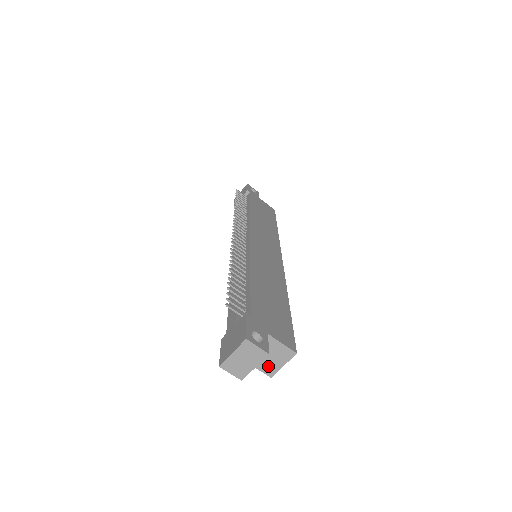
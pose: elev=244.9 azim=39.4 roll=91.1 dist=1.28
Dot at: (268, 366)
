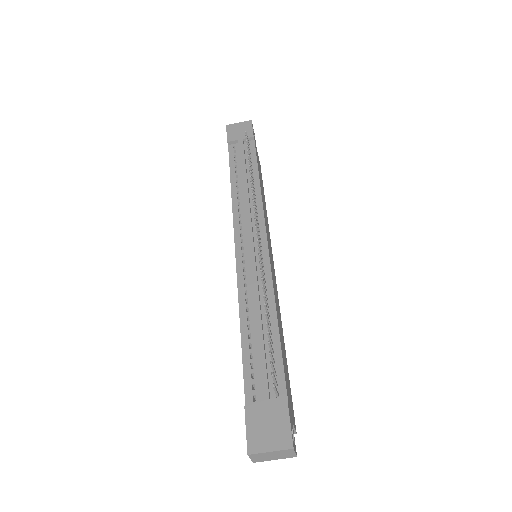
Dot at: occluded
